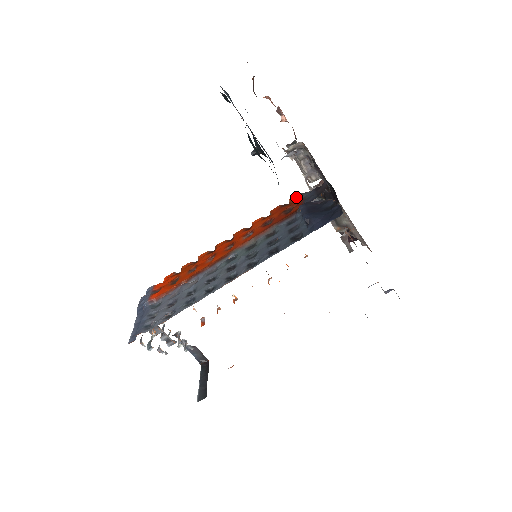
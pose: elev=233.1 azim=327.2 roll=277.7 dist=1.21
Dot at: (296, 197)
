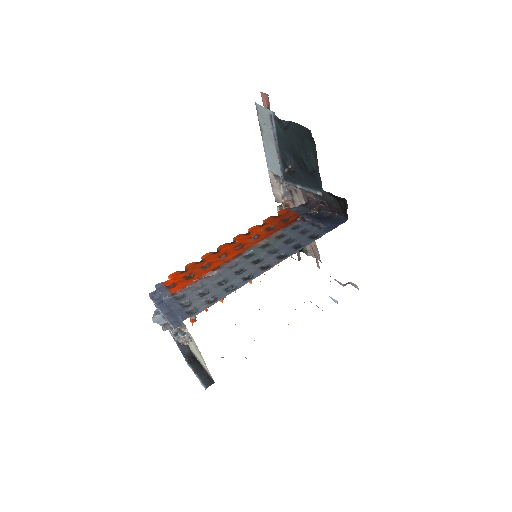
Dot at: (284, 211)
